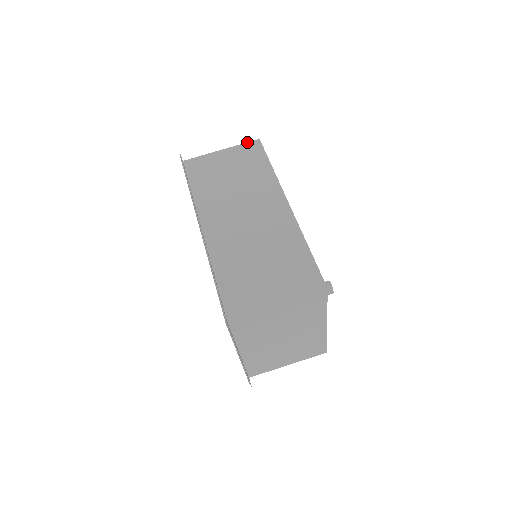
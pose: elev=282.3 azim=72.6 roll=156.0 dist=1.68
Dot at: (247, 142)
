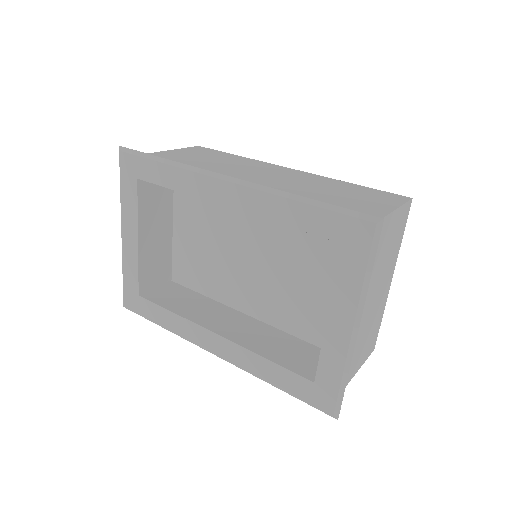
Dot at: (188, 147)
